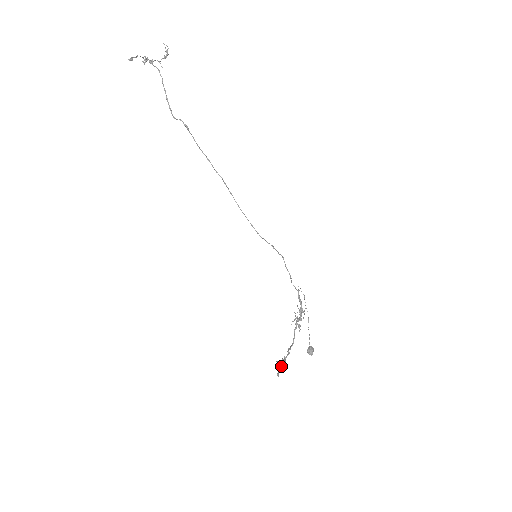
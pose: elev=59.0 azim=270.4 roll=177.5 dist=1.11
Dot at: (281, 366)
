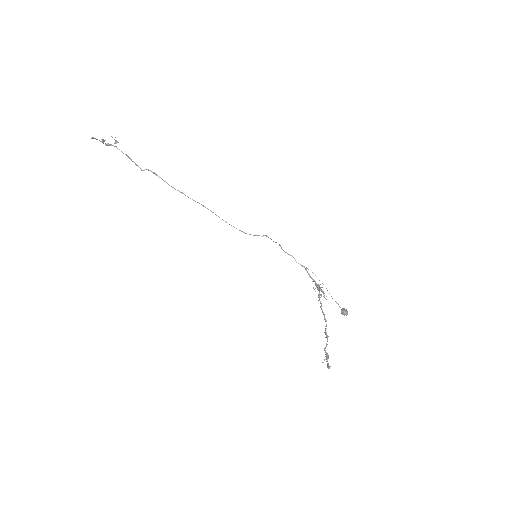
Dot at: (327, 359)
